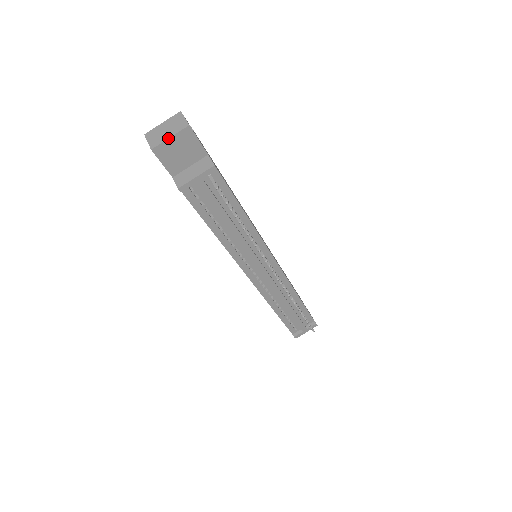
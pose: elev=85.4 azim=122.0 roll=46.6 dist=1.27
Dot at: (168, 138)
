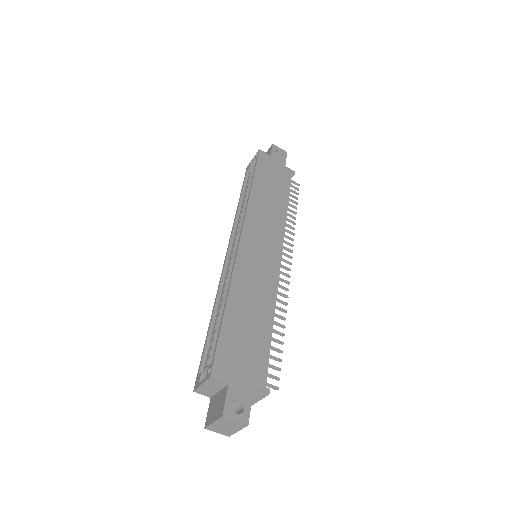
Dot at: occluded
